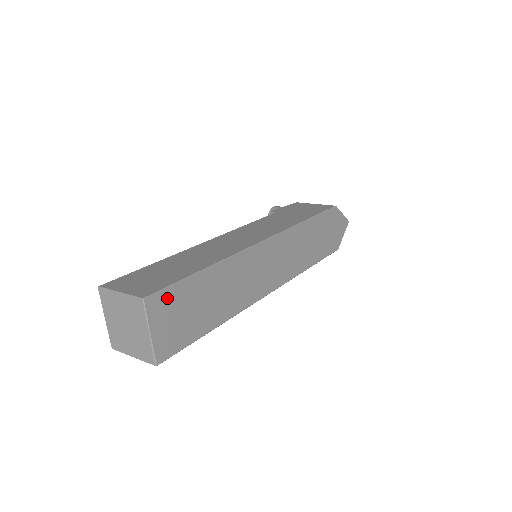
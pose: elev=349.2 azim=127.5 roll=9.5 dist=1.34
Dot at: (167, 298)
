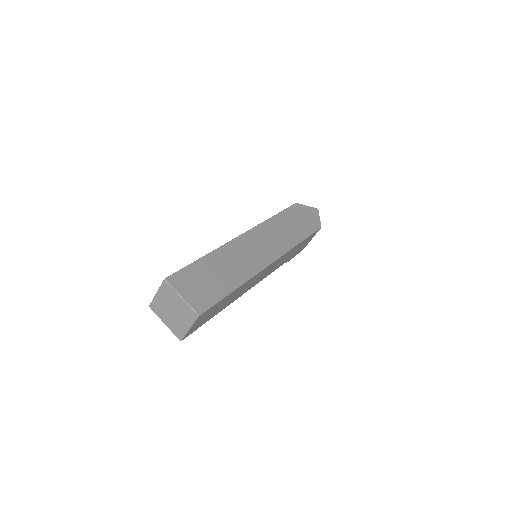
Dot at: (183, 276)
